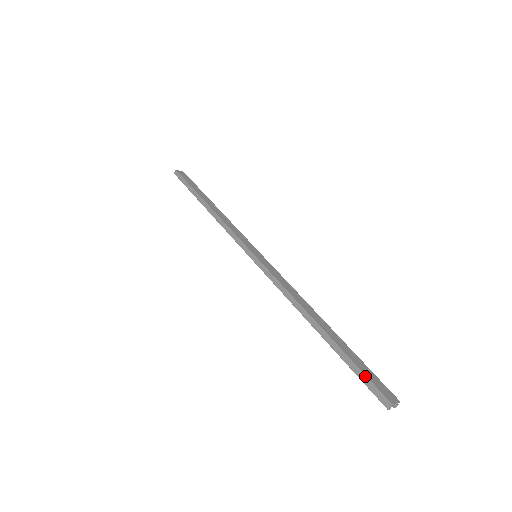
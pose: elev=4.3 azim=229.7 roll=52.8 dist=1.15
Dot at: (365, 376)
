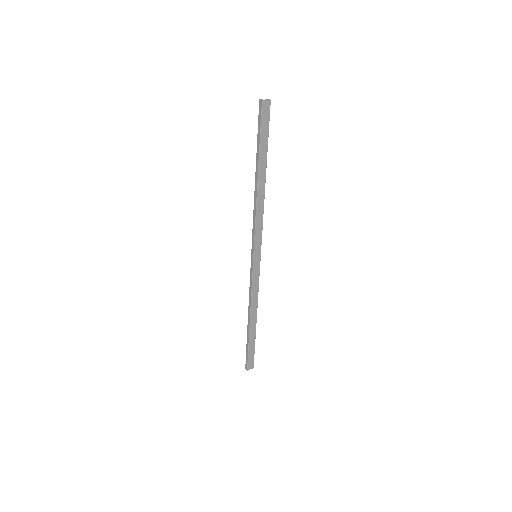
Dot at: (248, 357)
